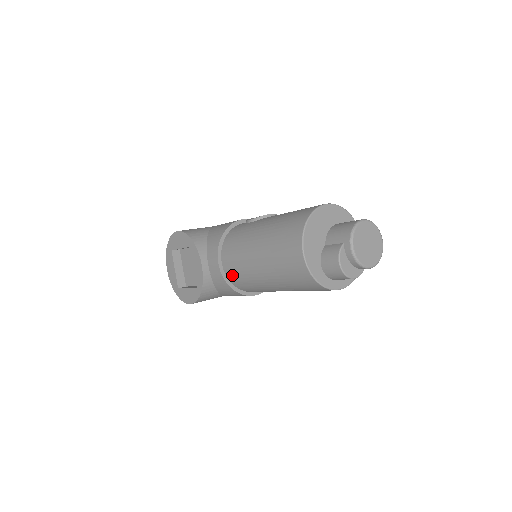
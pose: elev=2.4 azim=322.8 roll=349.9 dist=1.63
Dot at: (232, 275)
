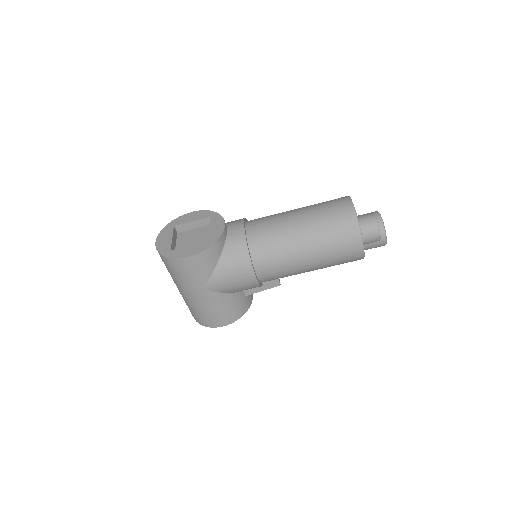
Dot at: (256, 235)
